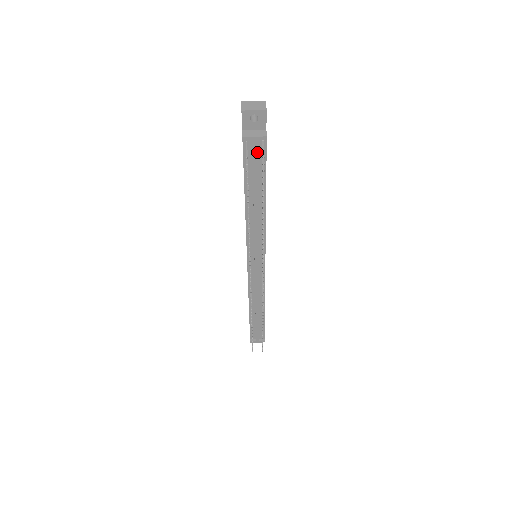
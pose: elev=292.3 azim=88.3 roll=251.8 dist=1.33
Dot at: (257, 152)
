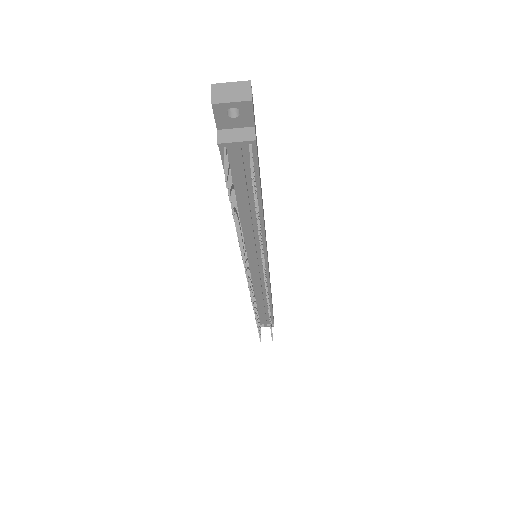
Dot at: (243, 158)
